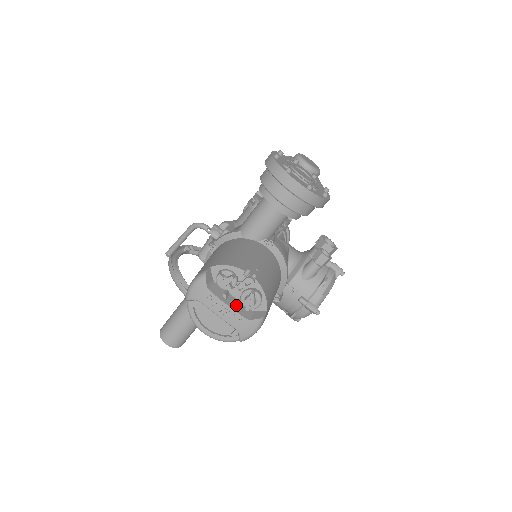
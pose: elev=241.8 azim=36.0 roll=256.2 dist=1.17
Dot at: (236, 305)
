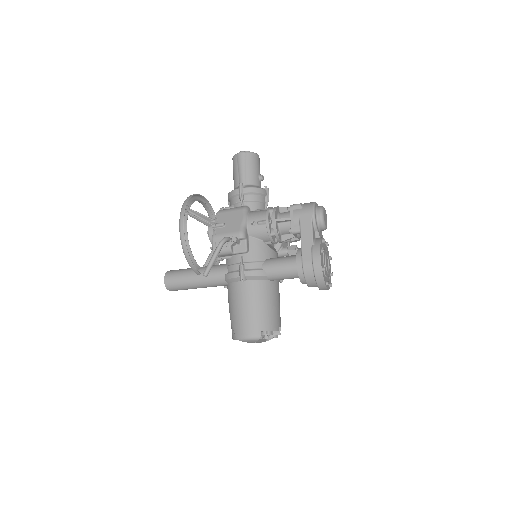
Dot at: (264, 339)
